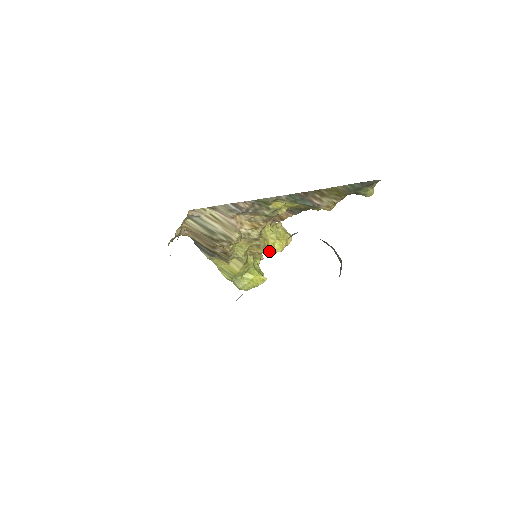
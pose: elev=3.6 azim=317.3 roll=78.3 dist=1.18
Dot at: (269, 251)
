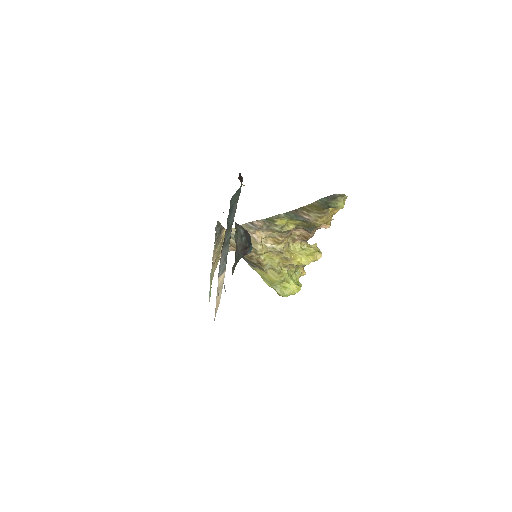
Dot at: (298, 264)
